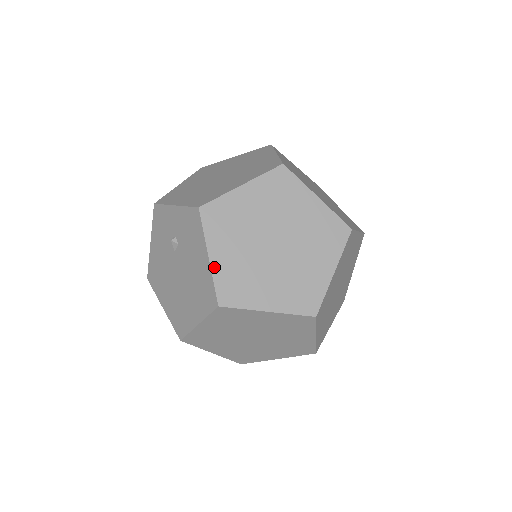
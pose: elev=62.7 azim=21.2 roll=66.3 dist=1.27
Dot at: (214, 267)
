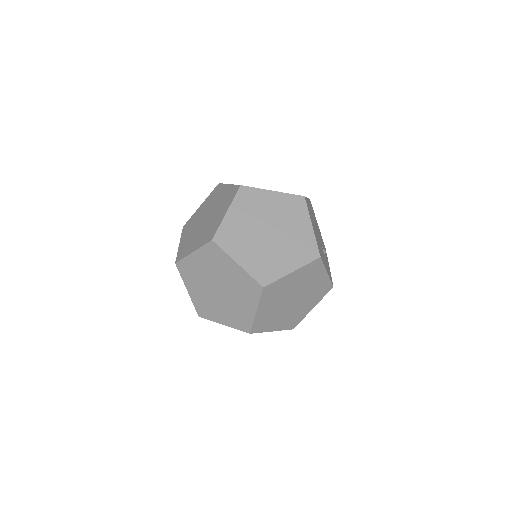
Dot at: (191, 297)
